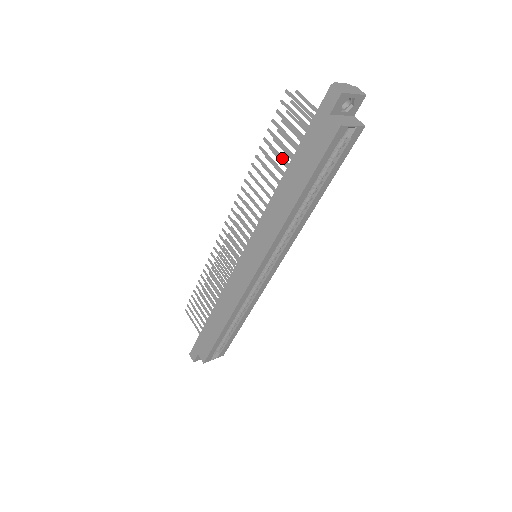
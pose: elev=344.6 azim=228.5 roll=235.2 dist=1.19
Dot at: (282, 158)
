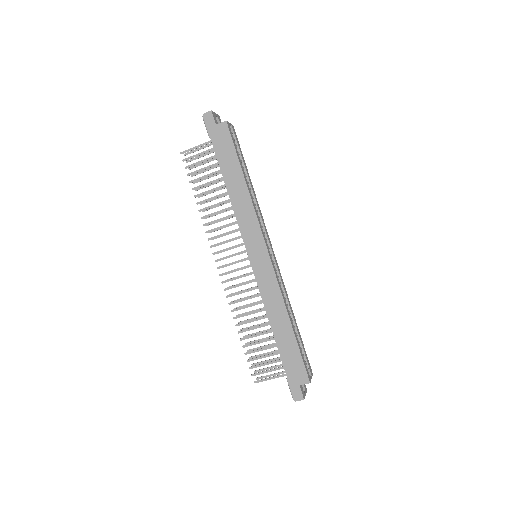
Dot at: (213, 181)
